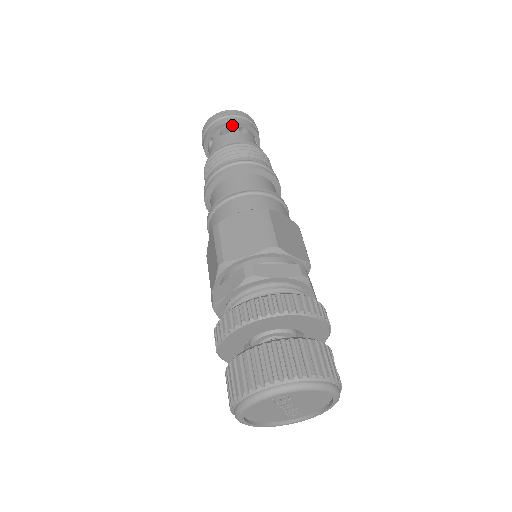
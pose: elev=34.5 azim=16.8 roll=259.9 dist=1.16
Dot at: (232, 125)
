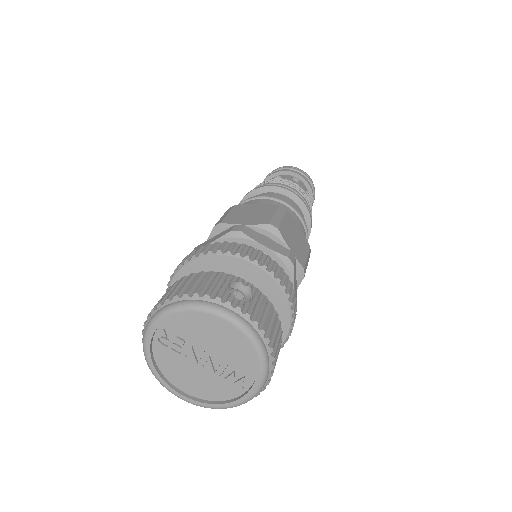
Dot at: occluded
